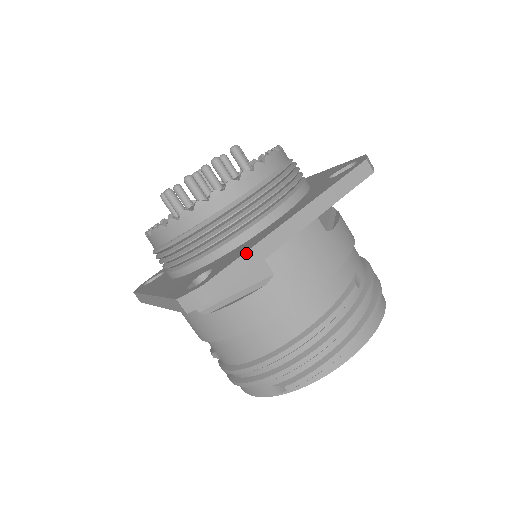
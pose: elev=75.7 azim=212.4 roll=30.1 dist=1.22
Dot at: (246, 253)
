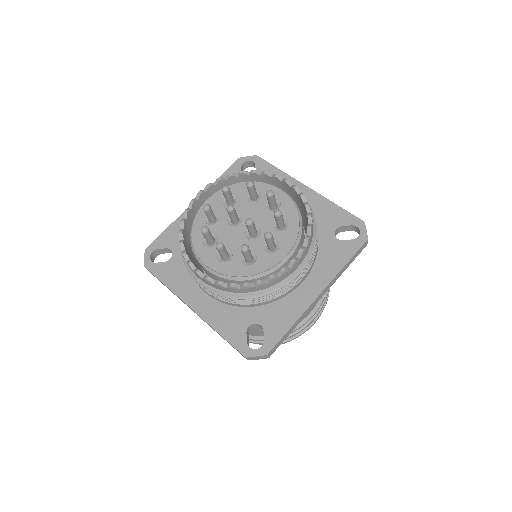
Dot at: (291, 327)
